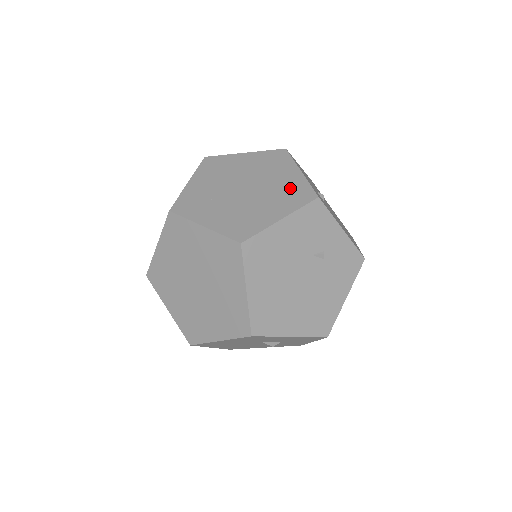
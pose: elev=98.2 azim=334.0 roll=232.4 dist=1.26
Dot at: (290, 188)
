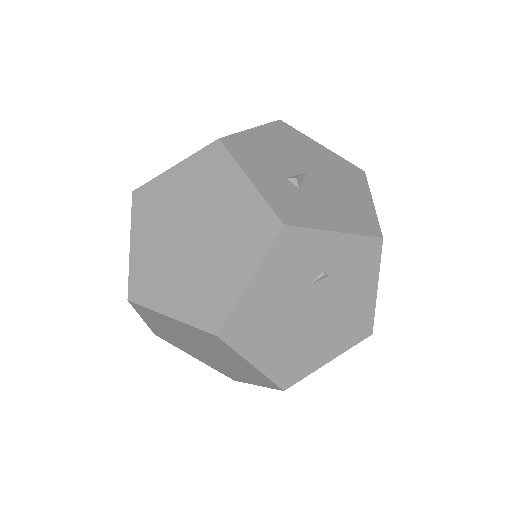
Dot at: (244, 219)
